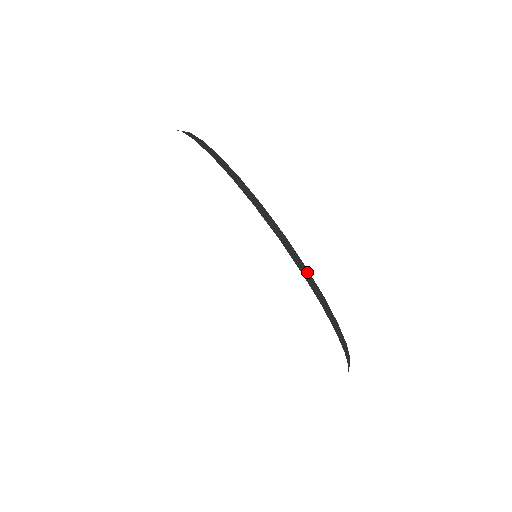
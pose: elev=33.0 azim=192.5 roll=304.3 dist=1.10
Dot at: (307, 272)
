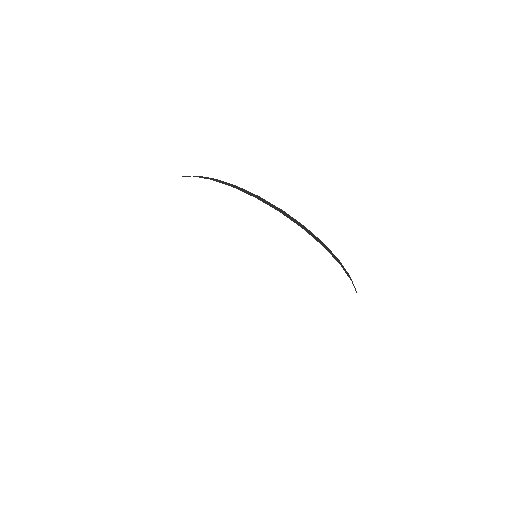
Dot at: (261, 199)
